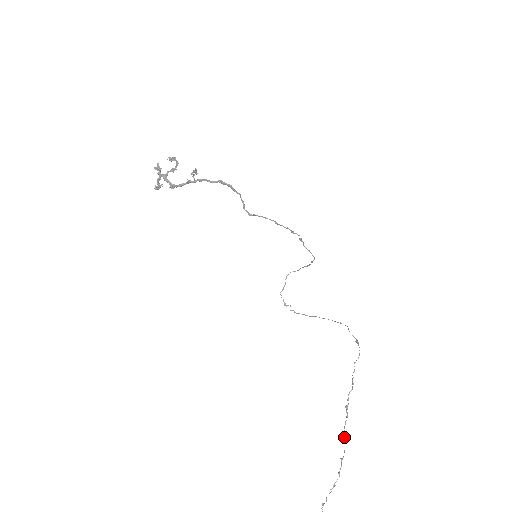
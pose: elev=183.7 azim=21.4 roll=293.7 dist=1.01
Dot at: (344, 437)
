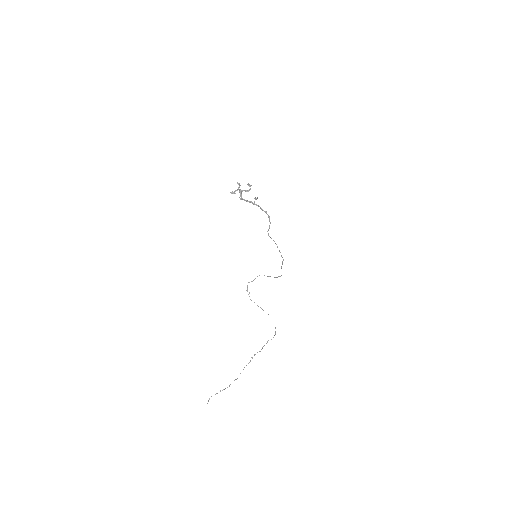
Dot at: occluded
